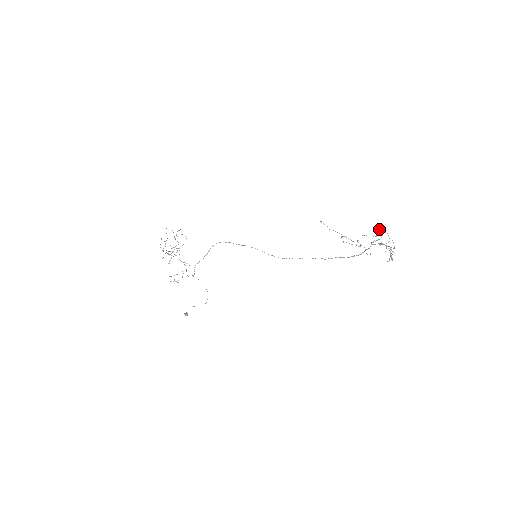
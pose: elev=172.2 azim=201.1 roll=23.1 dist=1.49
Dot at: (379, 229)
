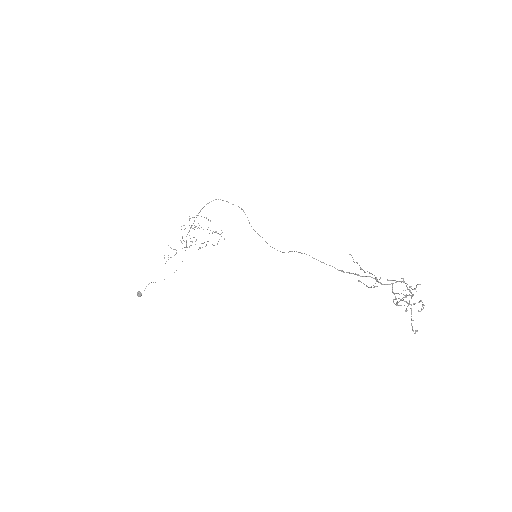
Dot at: (414, 289)
